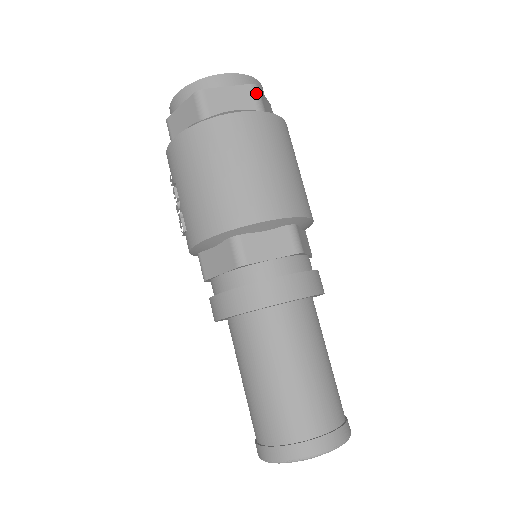
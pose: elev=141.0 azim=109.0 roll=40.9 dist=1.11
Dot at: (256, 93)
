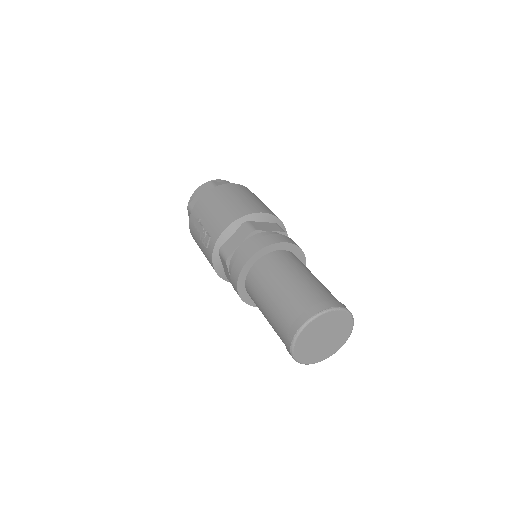
Dot at: occluded
